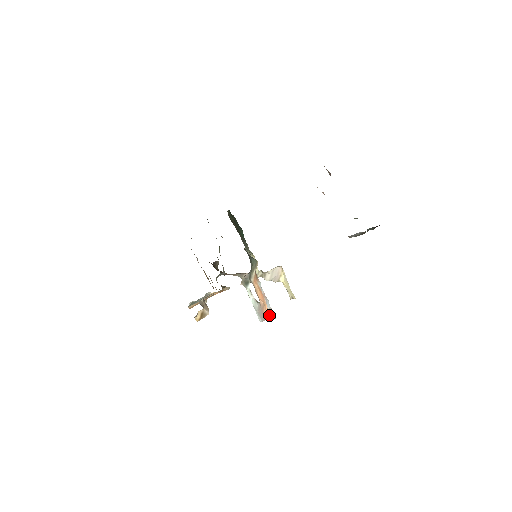
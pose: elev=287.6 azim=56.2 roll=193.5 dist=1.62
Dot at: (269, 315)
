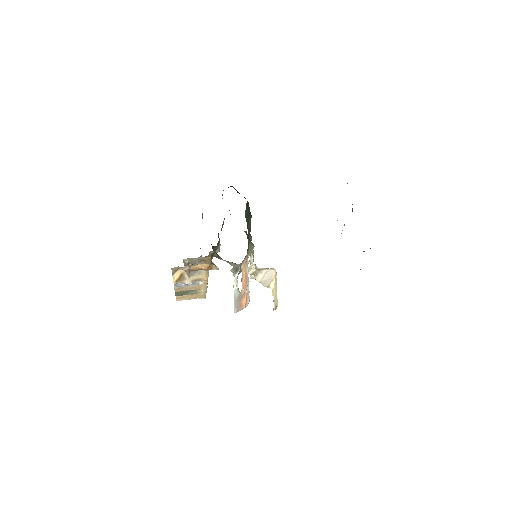
Dot at: (245, 304)
